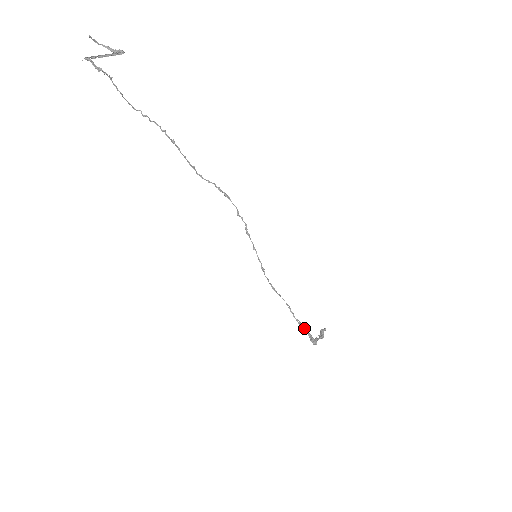
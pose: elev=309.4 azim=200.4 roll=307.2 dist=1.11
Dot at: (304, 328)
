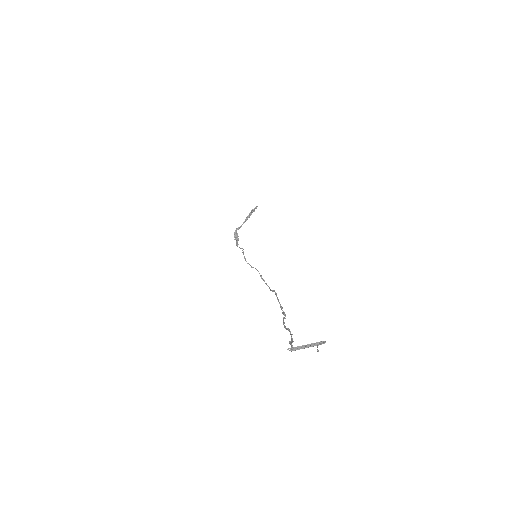
Dot at: (237, 242)
